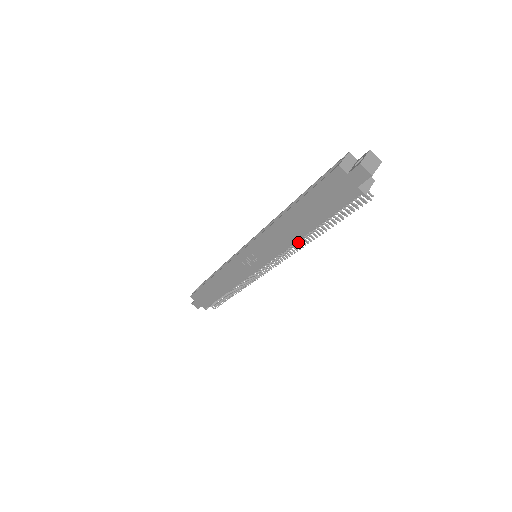
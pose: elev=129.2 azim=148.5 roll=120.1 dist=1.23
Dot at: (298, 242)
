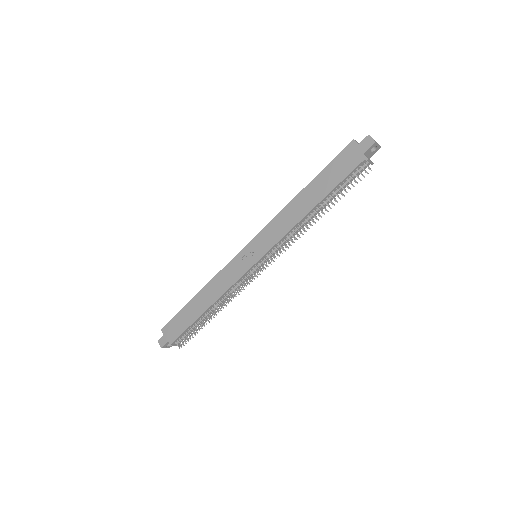
Dot at: (300, 230)
